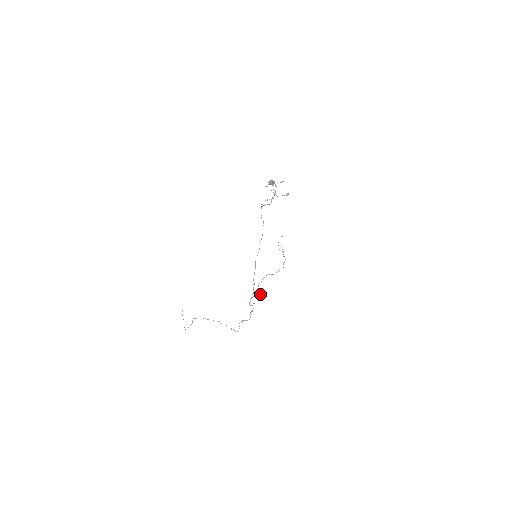
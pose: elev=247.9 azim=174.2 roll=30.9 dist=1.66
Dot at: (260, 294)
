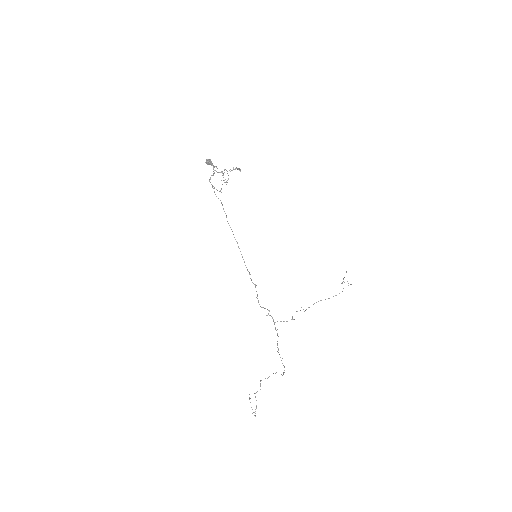
Dot at: occluded
